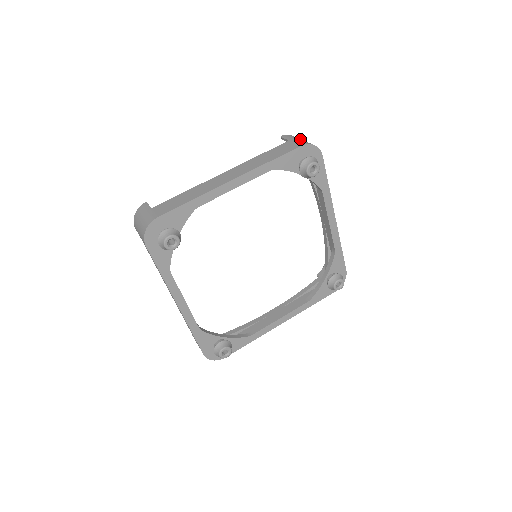
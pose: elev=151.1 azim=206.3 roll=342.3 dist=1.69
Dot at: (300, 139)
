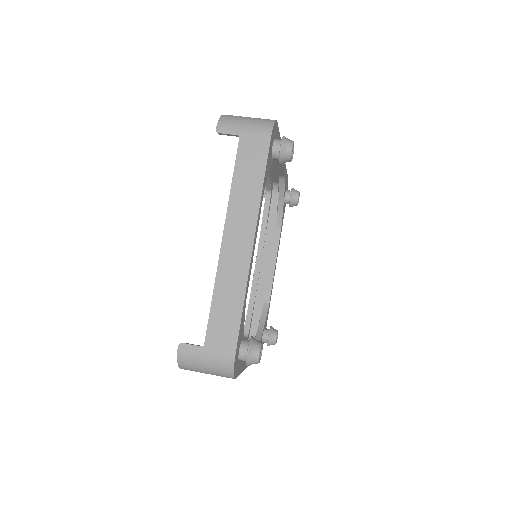
Dot at: (246, 122)
